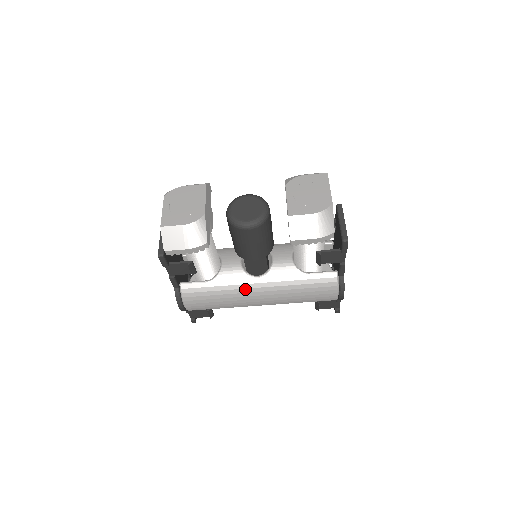
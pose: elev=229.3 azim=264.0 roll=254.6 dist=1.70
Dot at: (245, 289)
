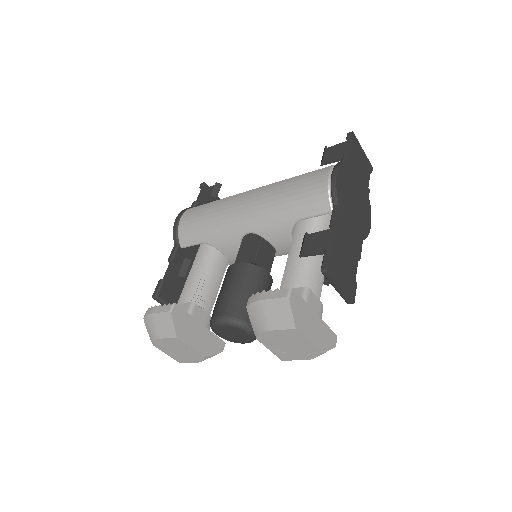
Dot at: occluded
